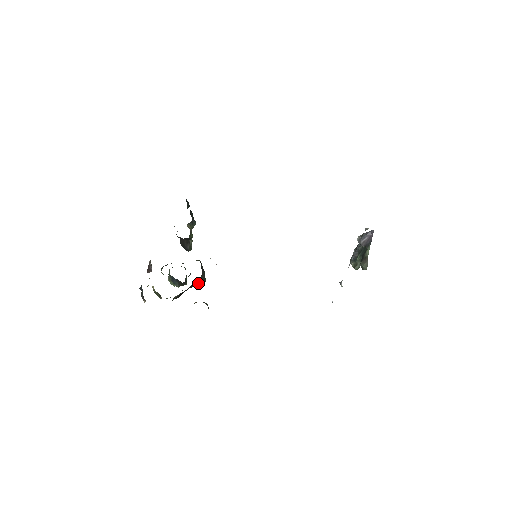
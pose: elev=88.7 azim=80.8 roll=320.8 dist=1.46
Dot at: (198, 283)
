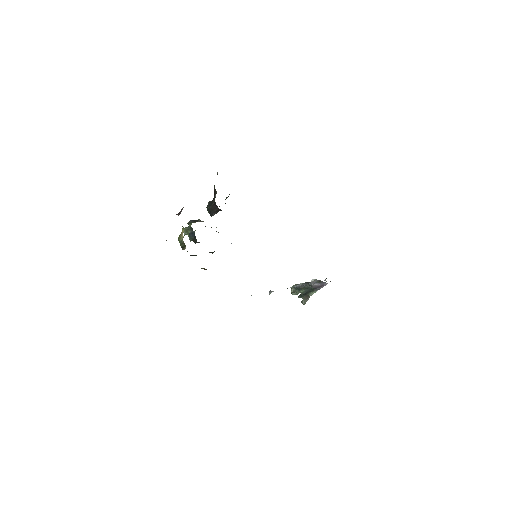
Dot at: (211, 252)
